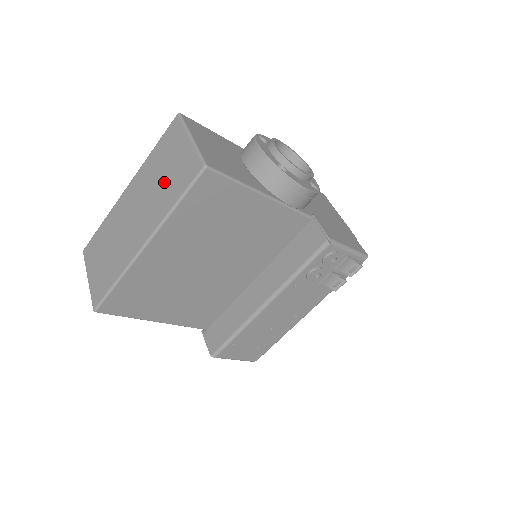
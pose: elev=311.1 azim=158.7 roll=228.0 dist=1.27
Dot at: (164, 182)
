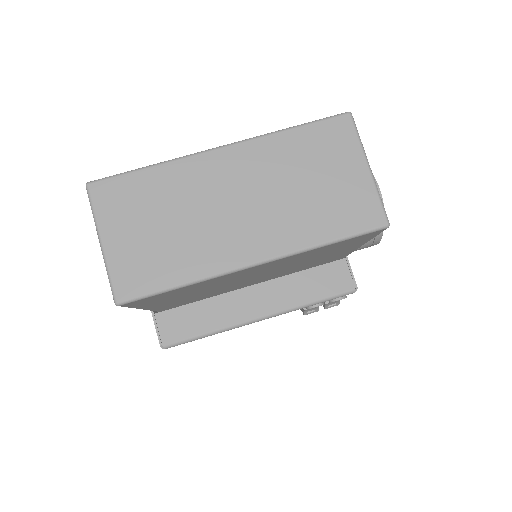
Dot at: (311, 197)
